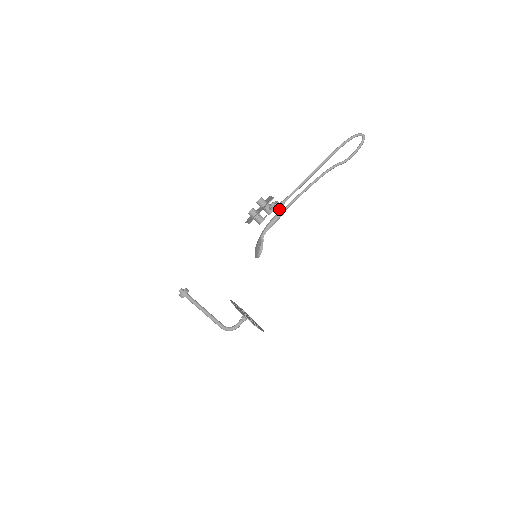
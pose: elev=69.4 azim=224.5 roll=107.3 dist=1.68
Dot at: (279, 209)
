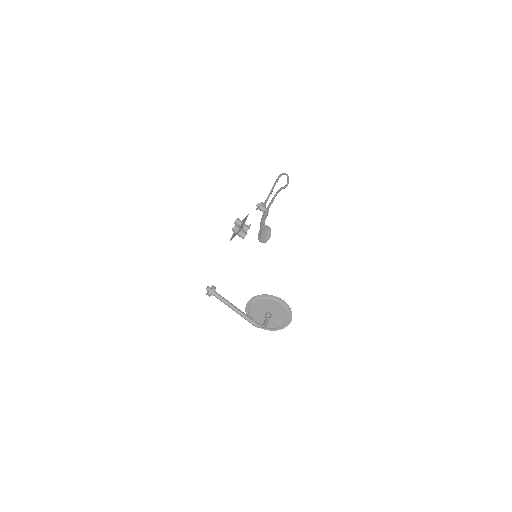
Dot at: (265, 207)
